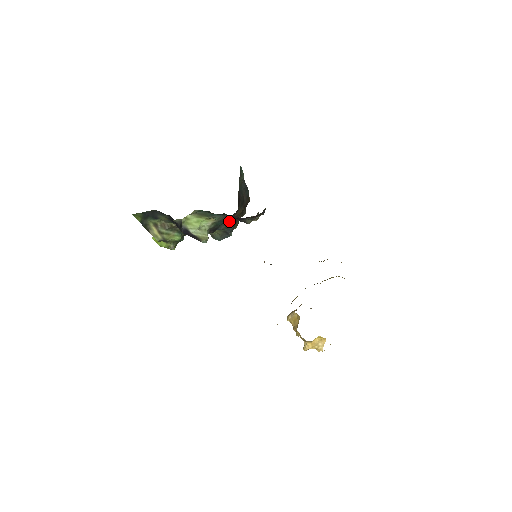
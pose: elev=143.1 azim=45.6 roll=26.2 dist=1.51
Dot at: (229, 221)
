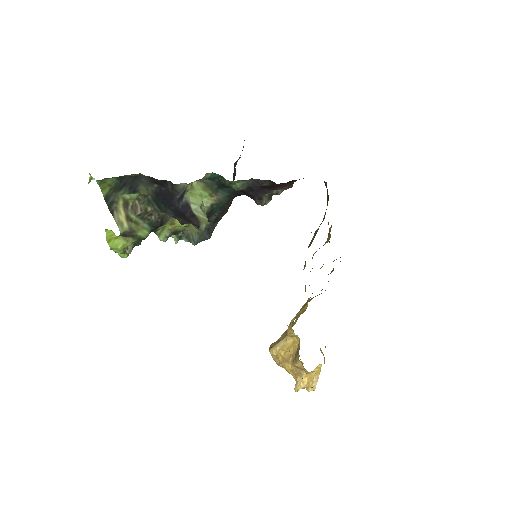
Dot at: (221, 210)
